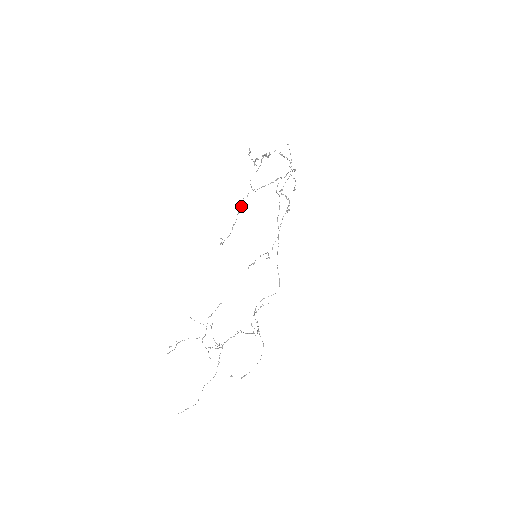
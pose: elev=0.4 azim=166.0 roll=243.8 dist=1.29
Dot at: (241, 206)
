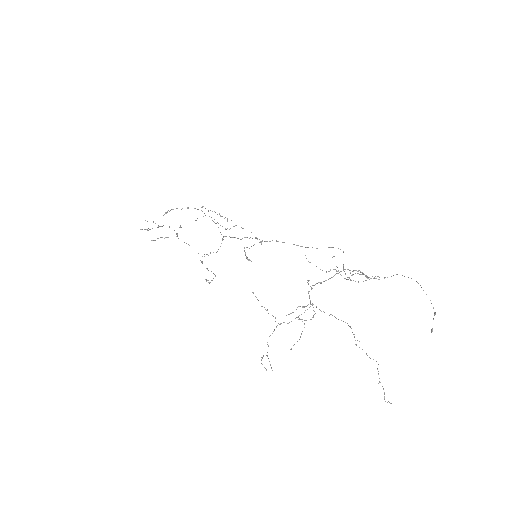
Dot at: (201, 261)
